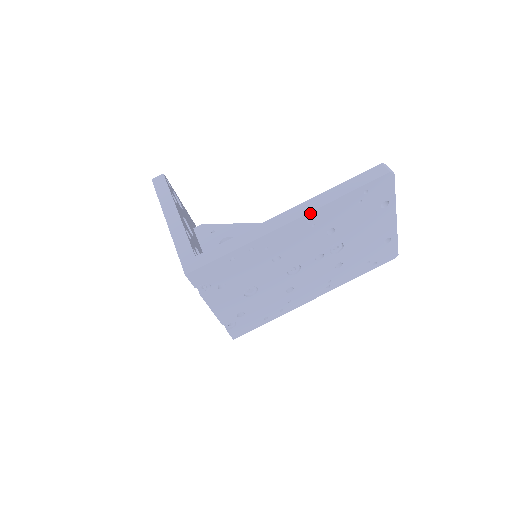
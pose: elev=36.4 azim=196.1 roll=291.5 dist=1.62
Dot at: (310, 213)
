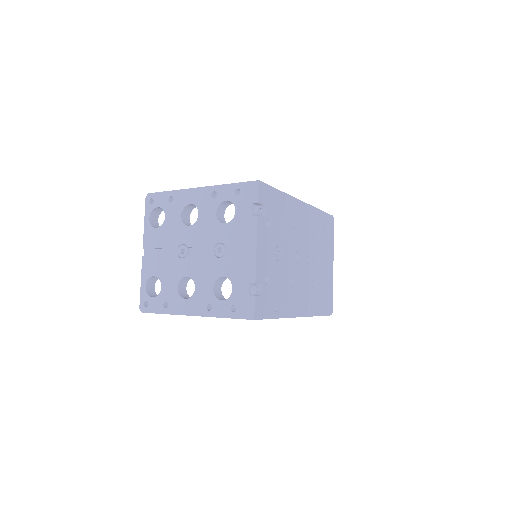
Dot at: (309, 206)
